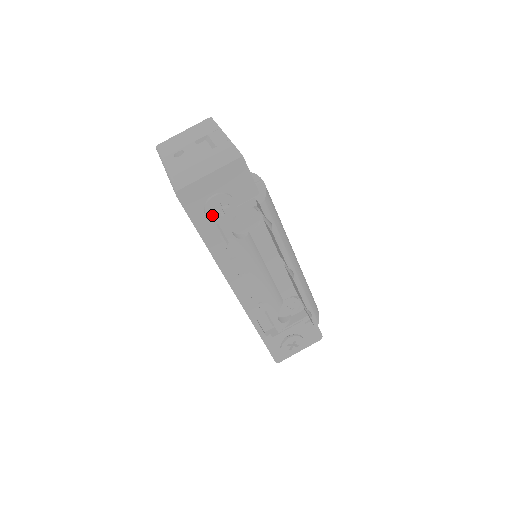
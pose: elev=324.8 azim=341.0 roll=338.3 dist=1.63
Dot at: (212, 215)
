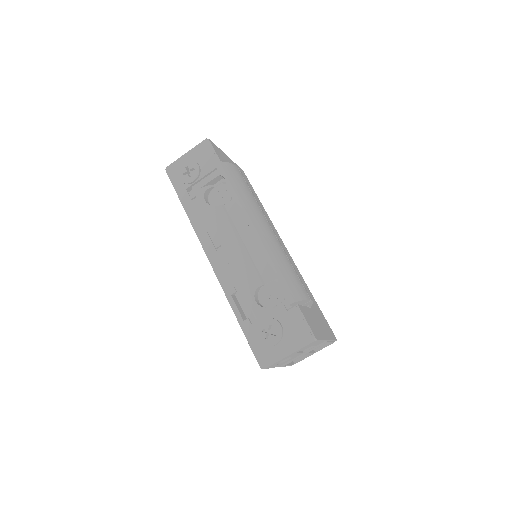
Dot at: (183, 177)
